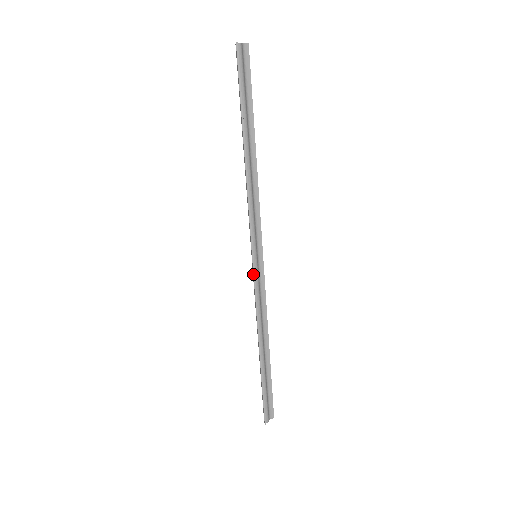
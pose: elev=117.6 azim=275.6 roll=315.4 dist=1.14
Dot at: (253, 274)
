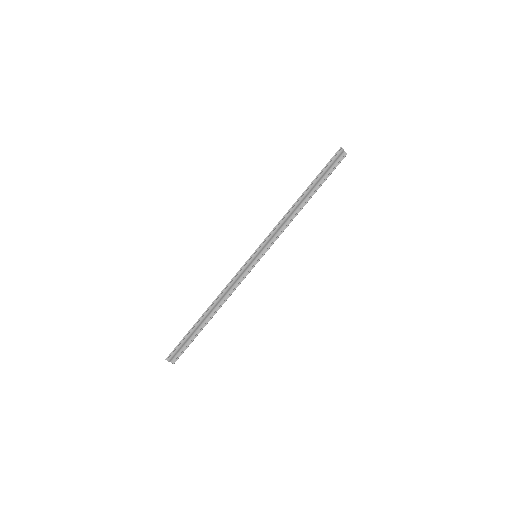
Dot at: (245, 262)
